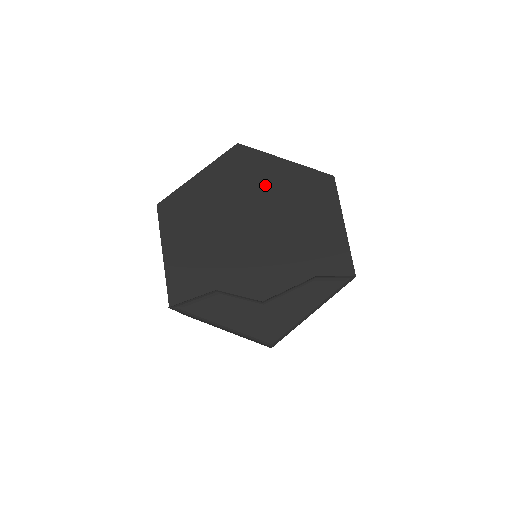
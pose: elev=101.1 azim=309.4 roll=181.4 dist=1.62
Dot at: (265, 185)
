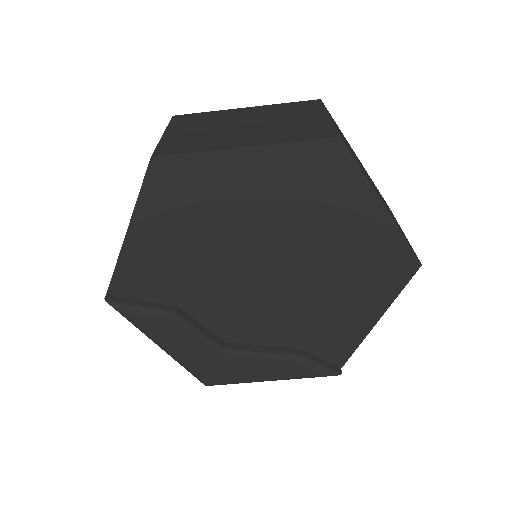
Dot at: (328, 224)
